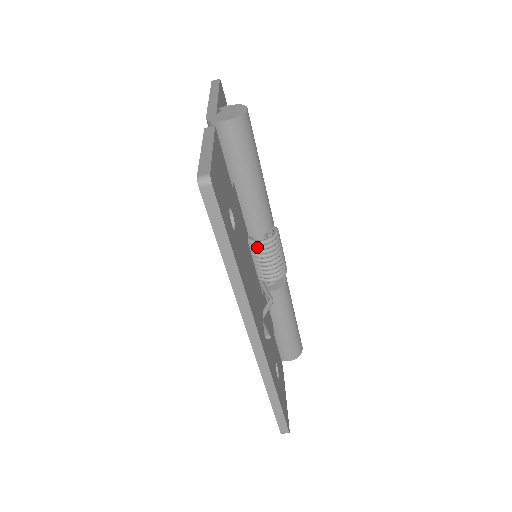
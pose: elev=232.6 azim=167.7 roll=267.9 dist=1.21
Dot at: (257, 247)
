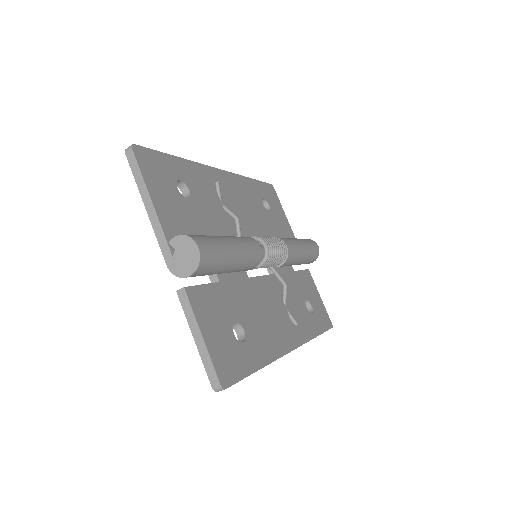
Dot at: (256, 268)
